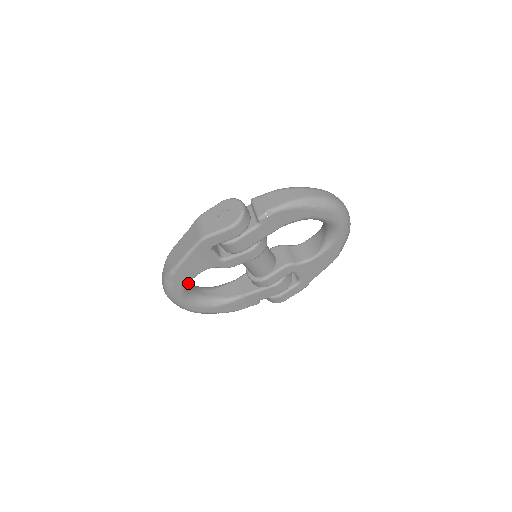
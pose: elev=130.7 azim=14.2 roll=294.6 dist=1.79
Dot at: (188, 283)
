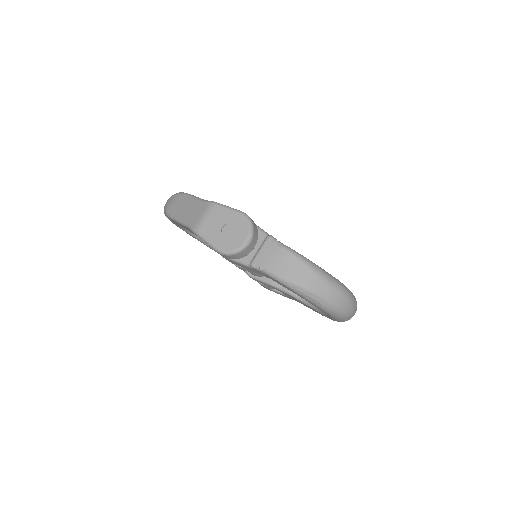
Dot at: occluded
